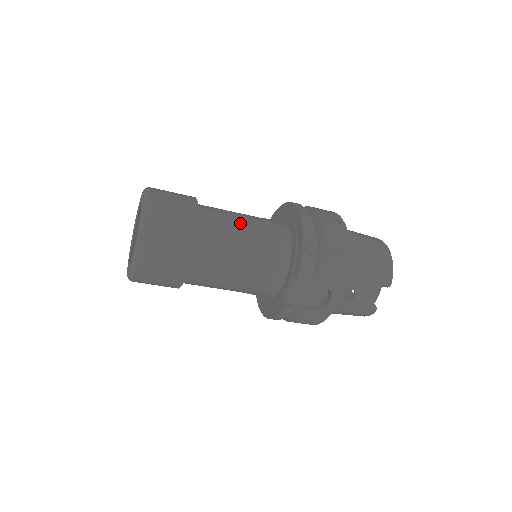
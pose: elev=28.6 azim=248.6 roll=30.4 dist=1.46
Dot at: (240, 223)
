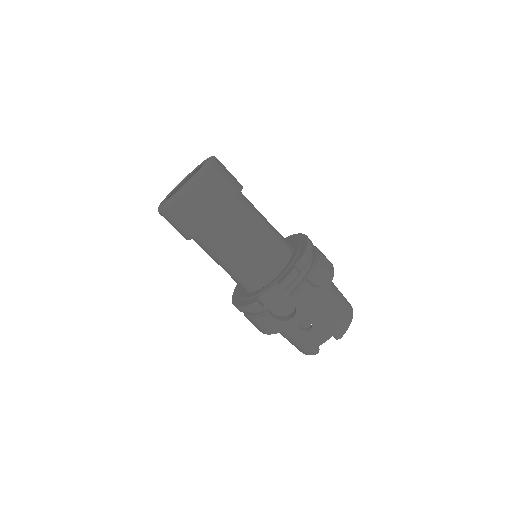
Dot at: (262, 222)
